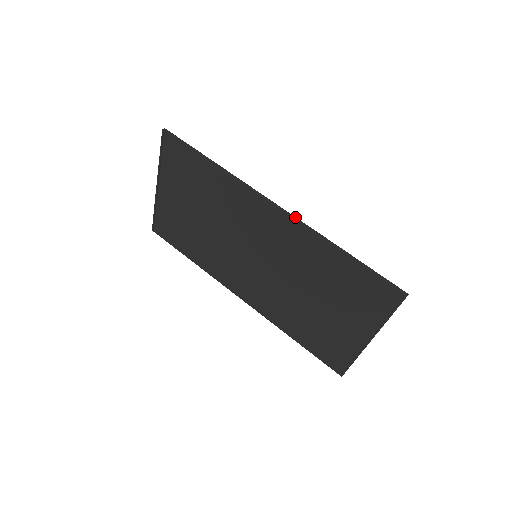
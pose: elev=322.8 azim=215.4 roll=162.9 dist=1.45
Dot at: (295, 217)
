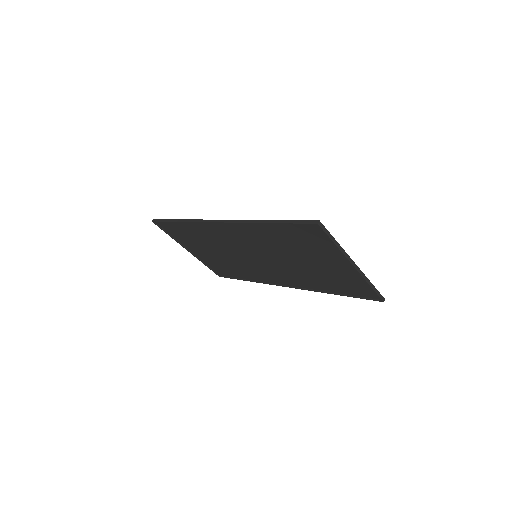
Dot at: (232, 220)
